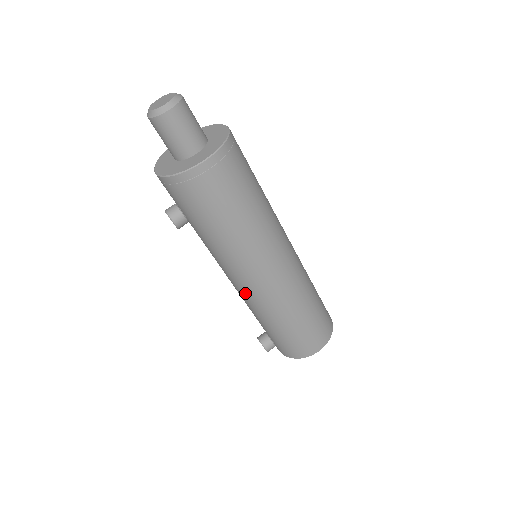
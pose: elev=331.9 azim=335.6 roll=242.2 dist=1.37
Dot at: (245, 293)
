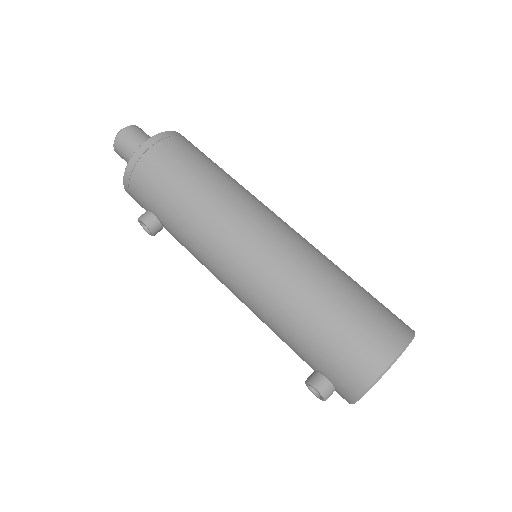
Dot at: (243, 286)
